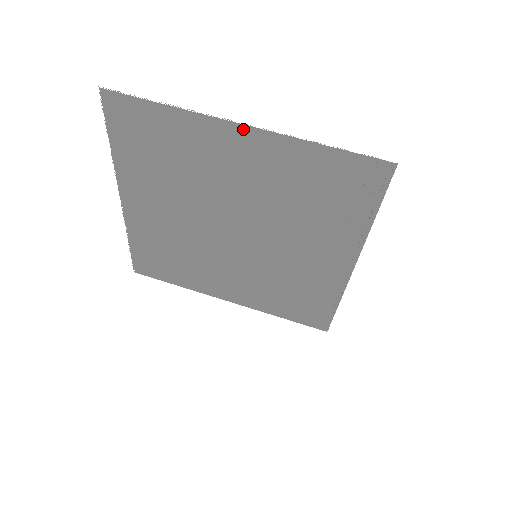
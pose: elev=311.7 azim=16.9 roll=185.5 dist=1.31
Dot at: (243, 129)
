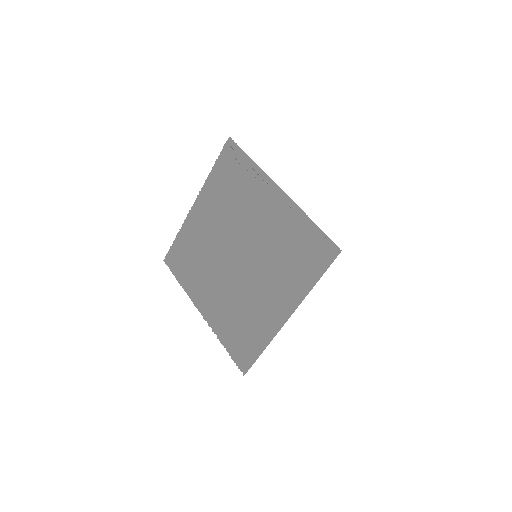
Dot at: (195, 205)
